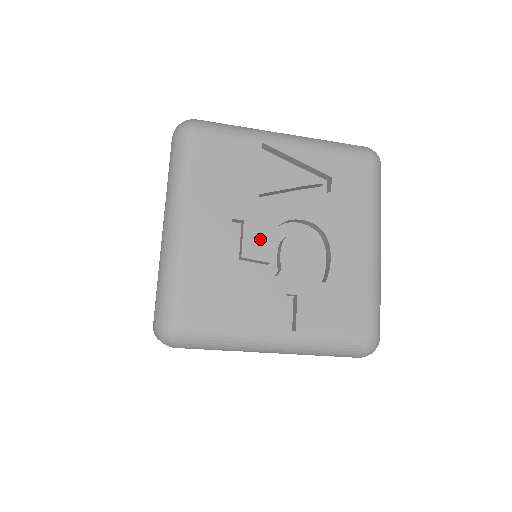
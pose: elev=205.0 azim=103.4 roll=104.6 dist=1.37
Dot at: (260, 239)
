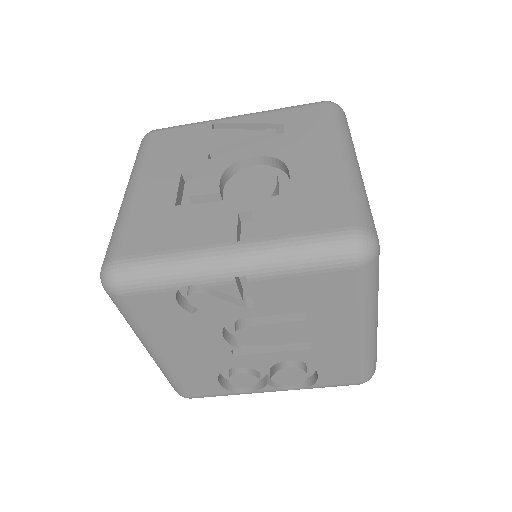
Dot at: (209, 179)
